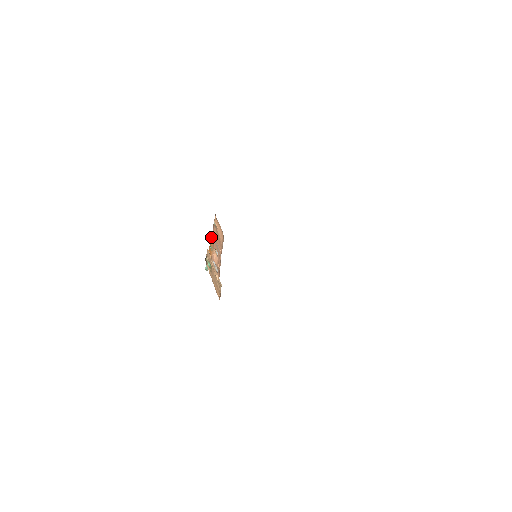
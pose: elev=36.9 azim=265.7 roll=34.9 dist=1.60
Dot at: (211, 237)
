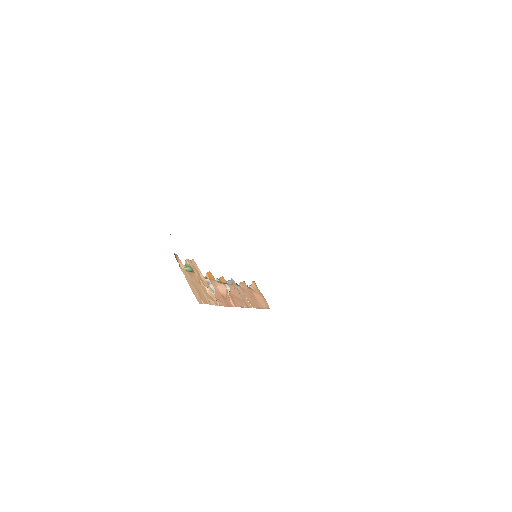
Dot at: (228, 281)
